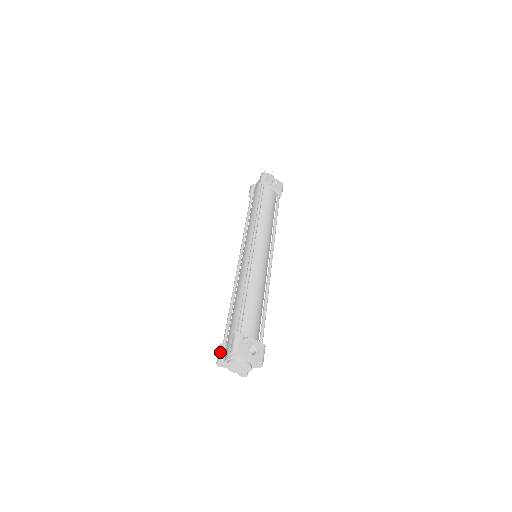
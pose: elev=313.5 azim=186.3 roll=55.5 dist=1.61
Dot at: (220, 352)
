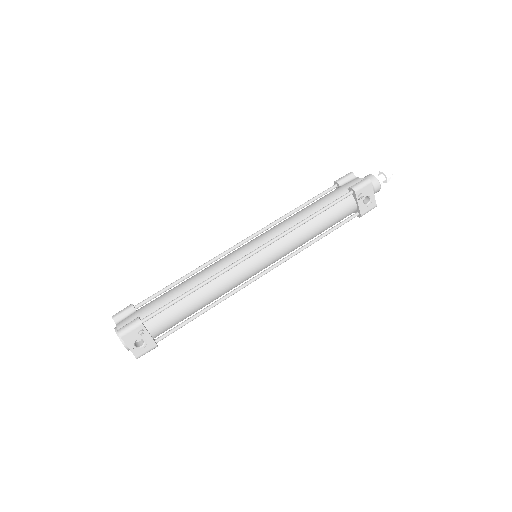
Dot at: (123, 312)
